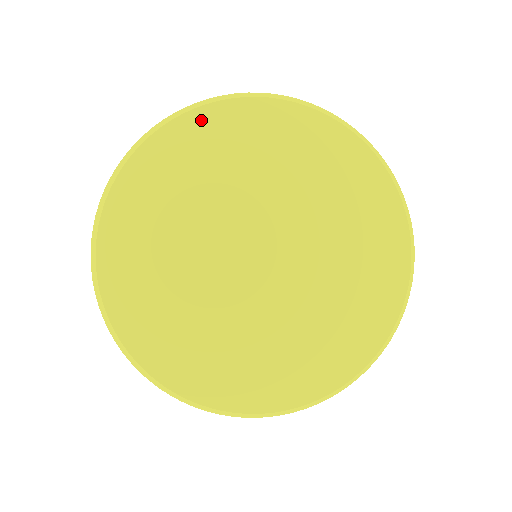
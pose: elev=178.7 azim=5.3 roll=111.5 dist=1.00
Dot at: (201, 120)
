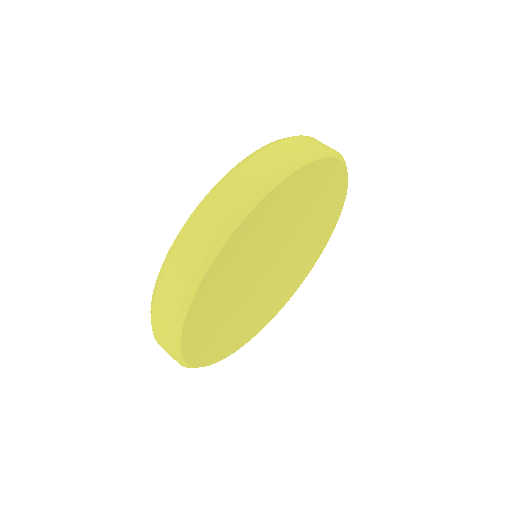
Dot at: (213, 273)
